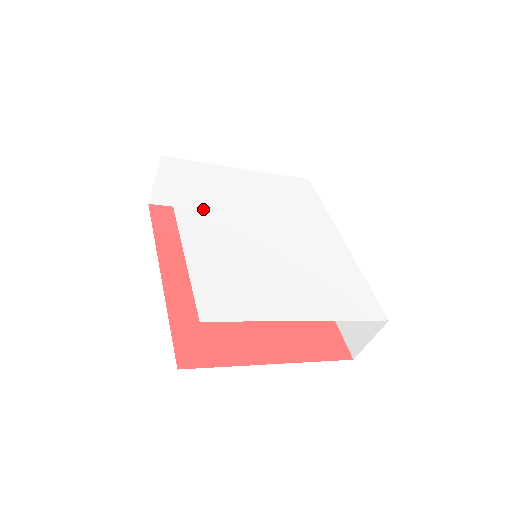
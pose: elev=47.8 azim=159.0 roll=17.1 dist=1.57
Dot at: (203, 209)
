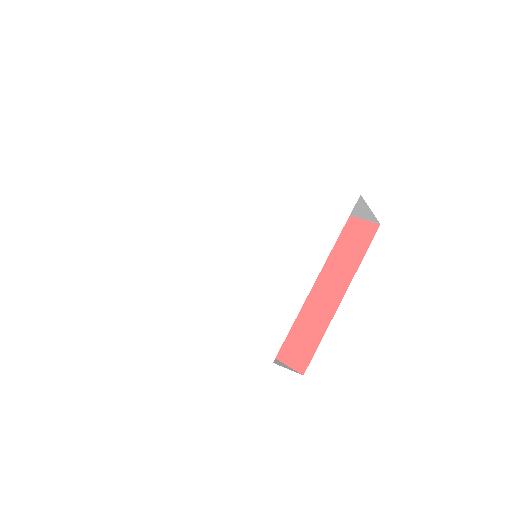
Dot at: (199, 286)
